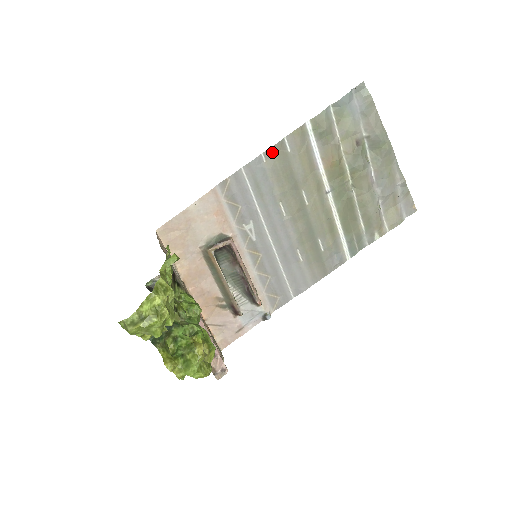
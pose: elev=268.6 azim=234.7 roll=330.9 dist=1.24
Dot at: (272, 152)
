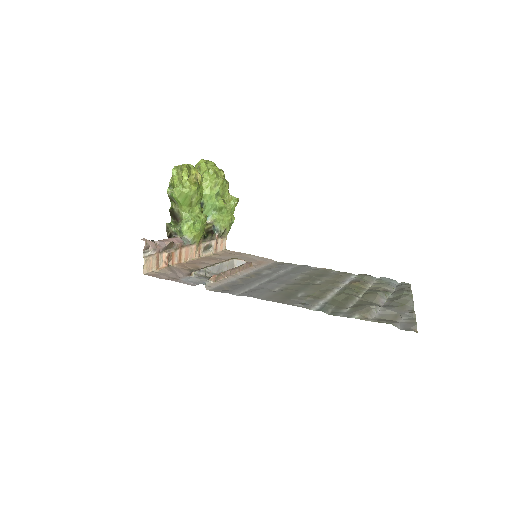
Dot at: (322, 269)
